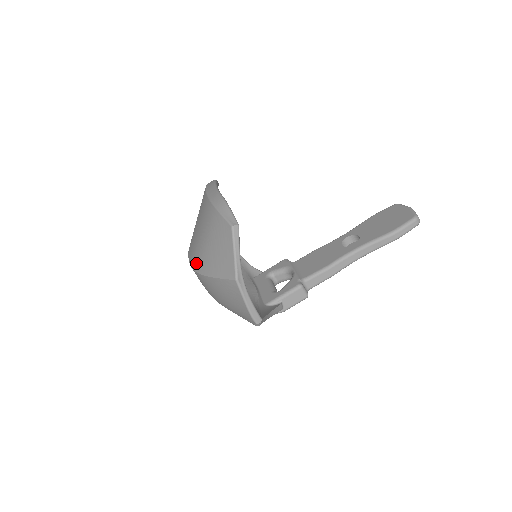
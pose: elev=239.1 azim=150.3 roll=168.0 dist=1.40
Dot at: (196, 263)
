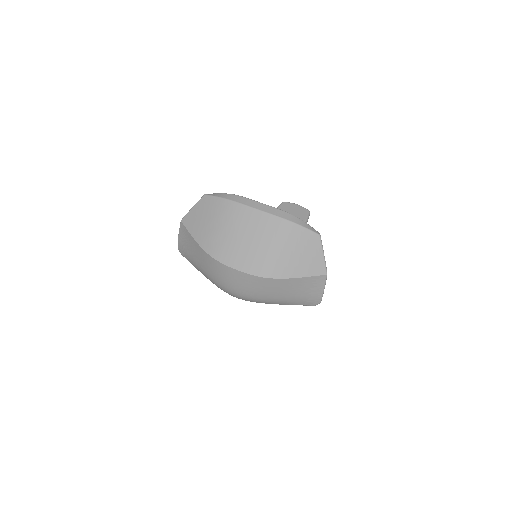
Dot at: (267, 271)
